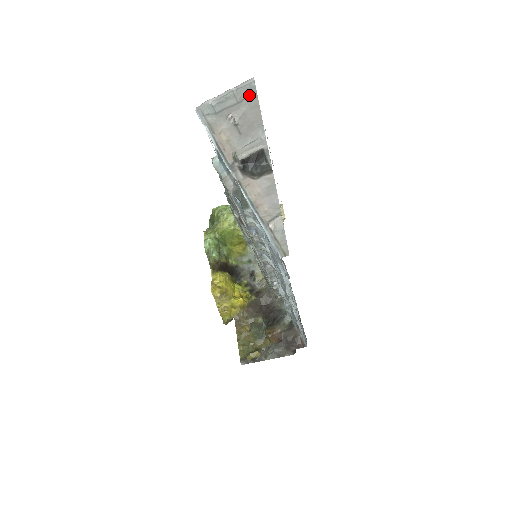
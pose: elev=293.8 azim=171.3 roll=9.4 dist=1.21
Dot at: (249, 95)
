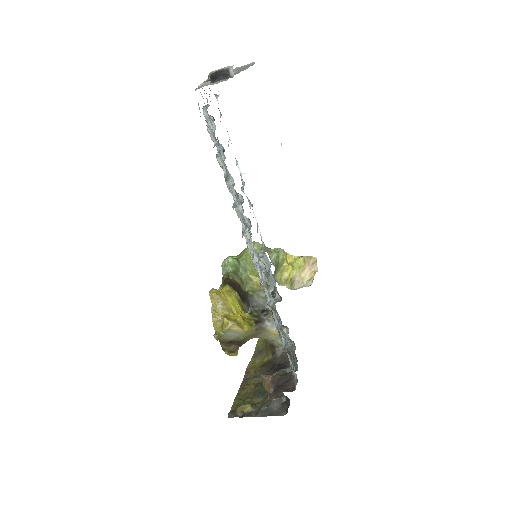
Dot at: (246, 67)
